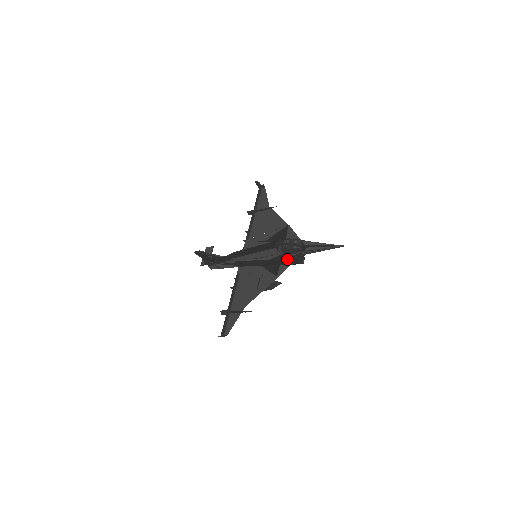
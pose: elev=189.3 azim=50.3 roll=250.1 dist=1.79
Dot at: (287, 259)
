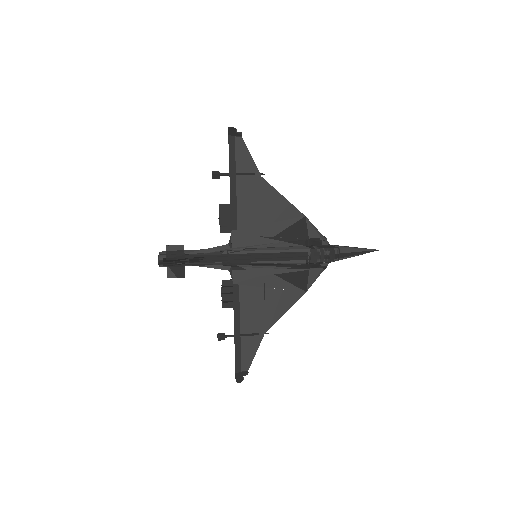
Dot at: (319, 270)
